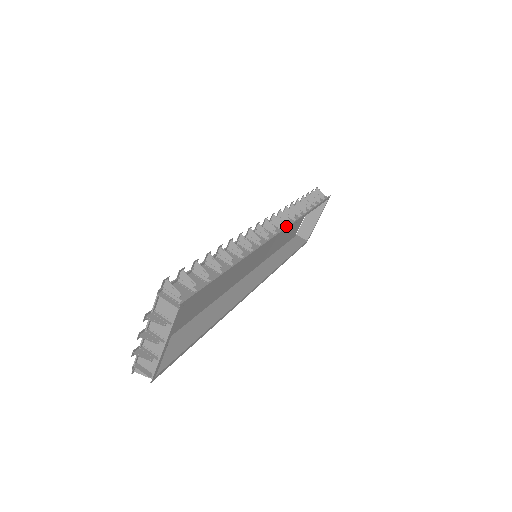
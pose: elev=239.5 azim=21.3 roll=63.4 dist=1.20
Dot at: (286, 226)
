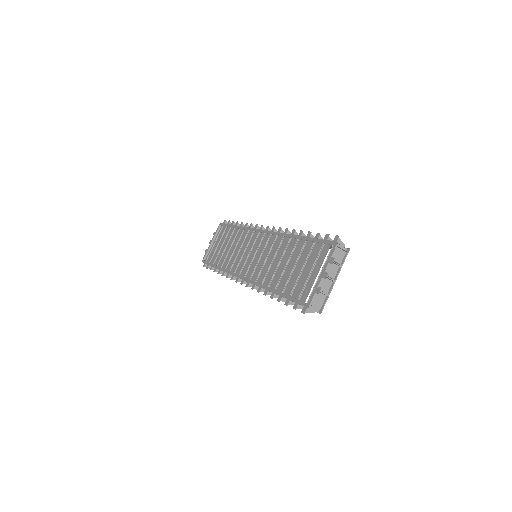
Dot at: occluded
